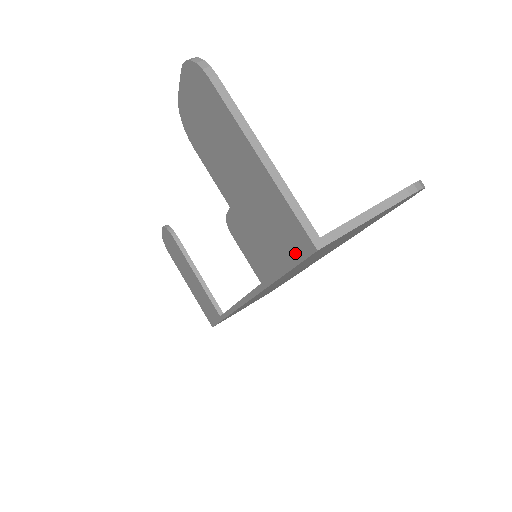
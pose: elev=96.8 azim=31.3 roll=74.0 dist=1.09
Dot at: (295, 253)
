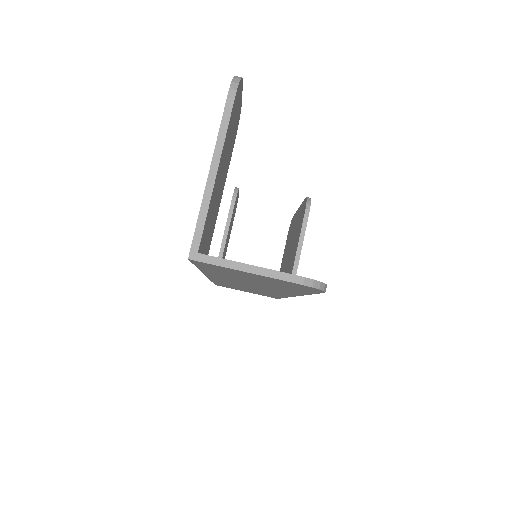
Dot at: occluded
